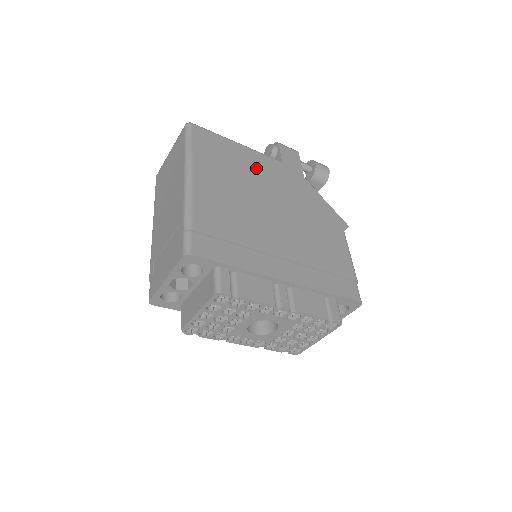
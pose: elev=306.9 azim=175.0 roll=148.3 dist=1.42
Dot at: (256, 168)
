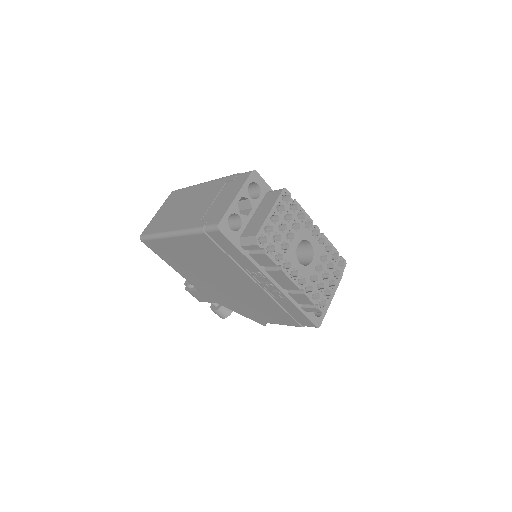
Dot at: occluded
